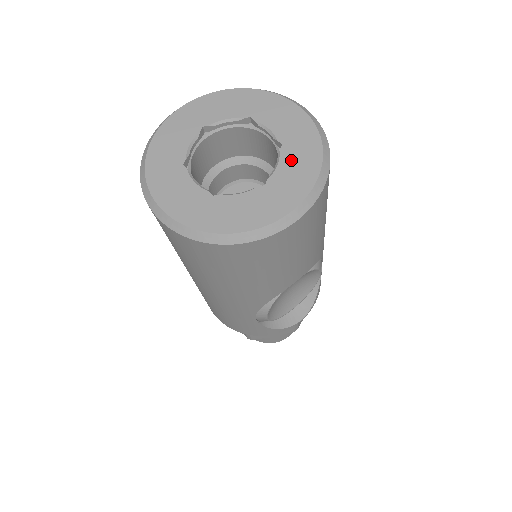
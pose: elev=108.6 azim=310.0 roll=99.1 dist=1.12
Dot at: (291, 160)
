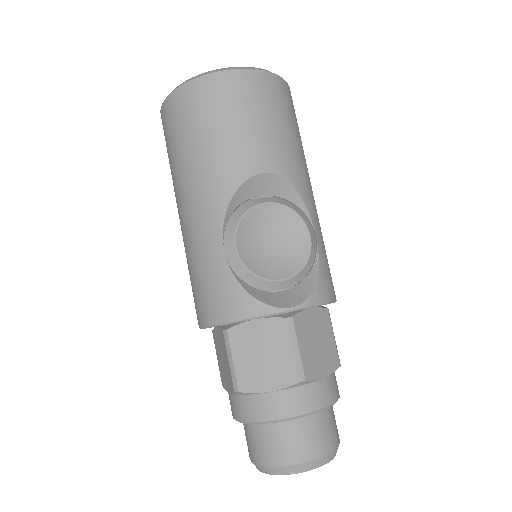
Dot at: occluded
